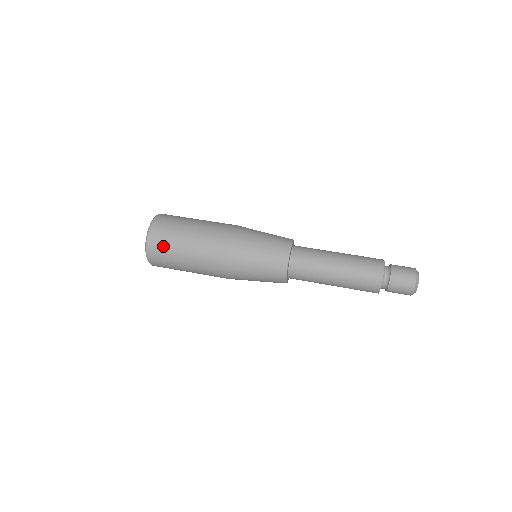
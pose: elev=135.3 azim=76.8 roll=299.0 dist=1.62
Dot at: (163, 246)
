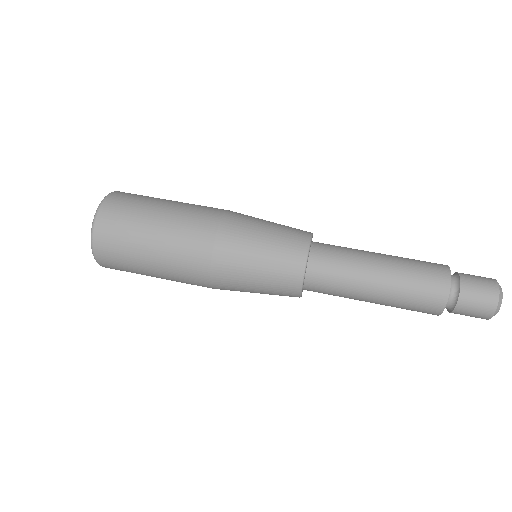
Dot at: (117, 236)
